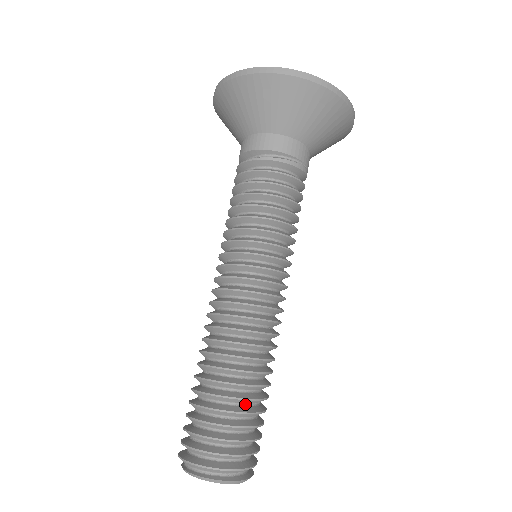
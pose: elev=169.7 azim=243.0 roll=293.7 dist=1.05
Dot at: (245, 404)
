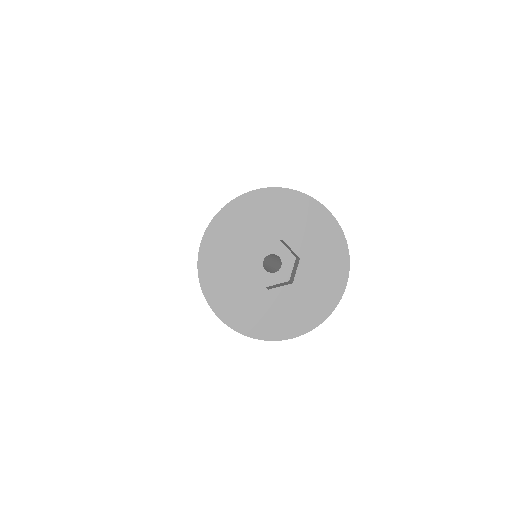
Dot at: occluded
